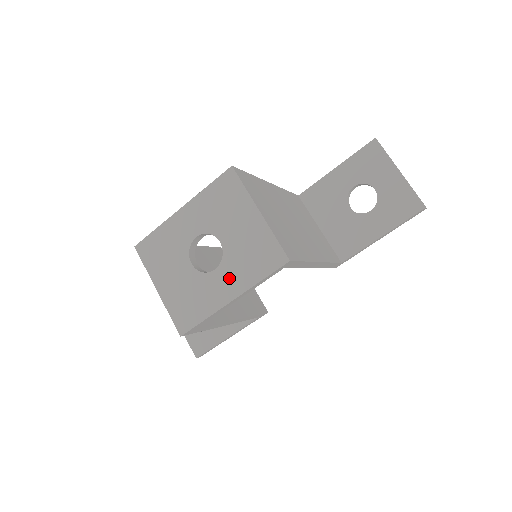
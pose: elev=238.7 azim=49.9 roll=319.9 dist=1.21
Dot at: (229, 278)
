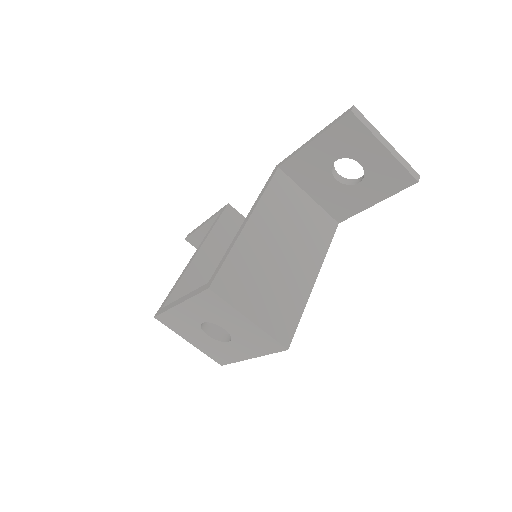
Dot at: (243, 348)
